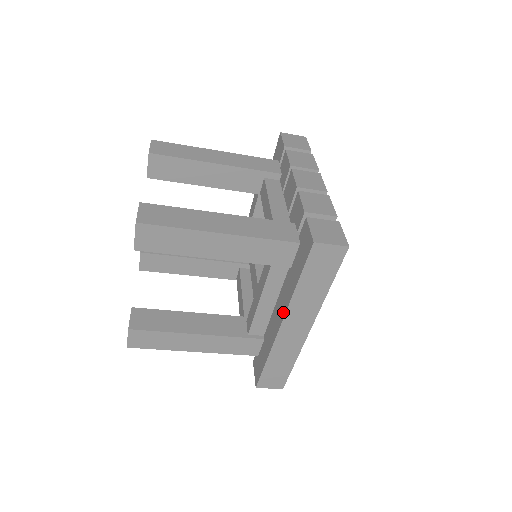
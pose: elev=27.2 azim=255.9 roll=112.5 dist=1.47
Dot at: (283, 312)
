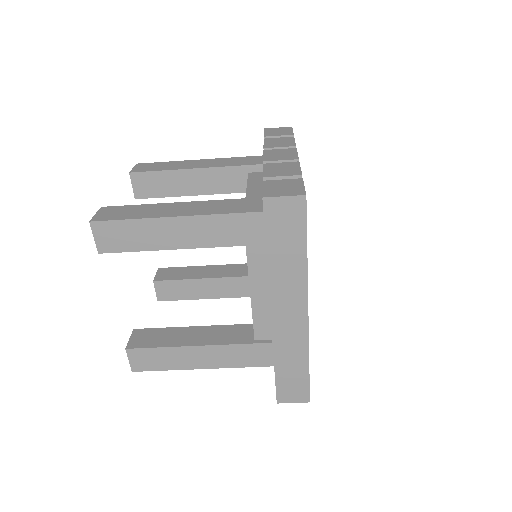
Dot at: (269, 297)
